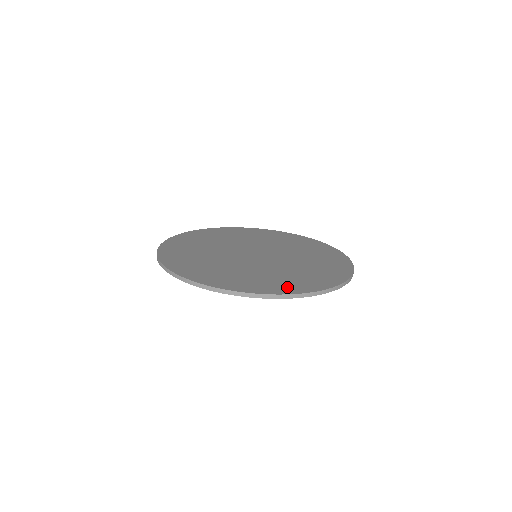
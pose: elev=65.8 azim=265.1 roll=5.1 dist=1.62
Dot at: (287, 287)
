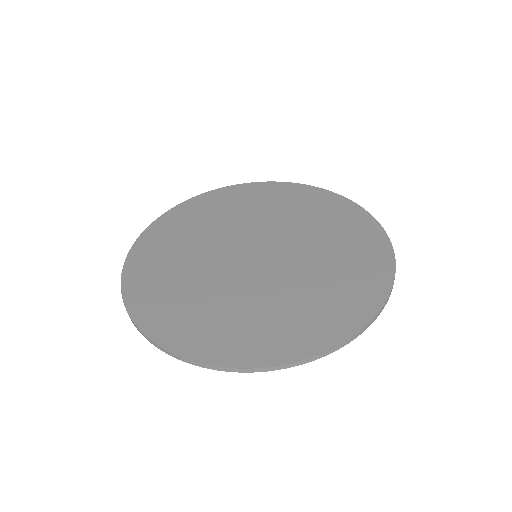
Dot at: (304, 338)
